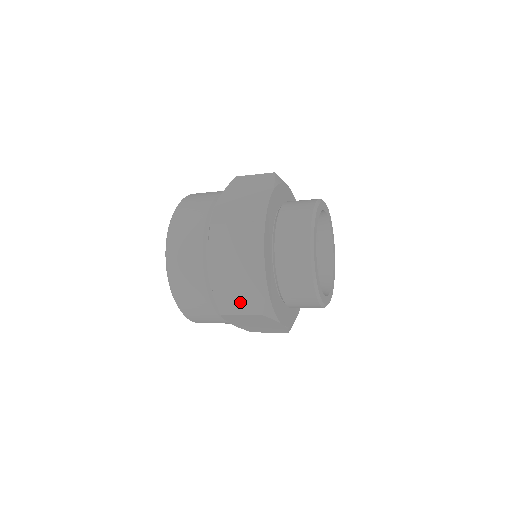
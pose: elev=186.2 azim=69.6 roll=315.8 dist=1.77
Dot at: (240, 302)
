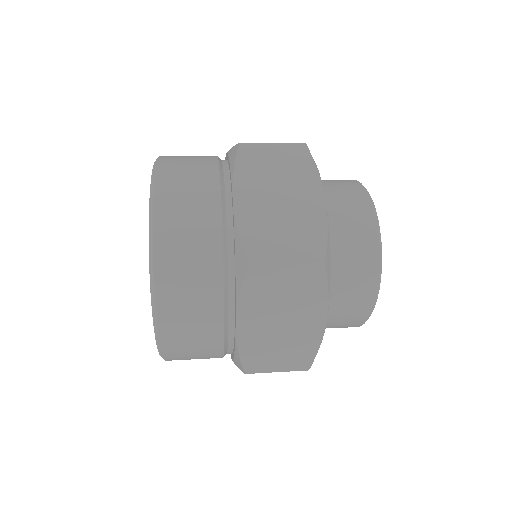
Dot at: (279, 359)
